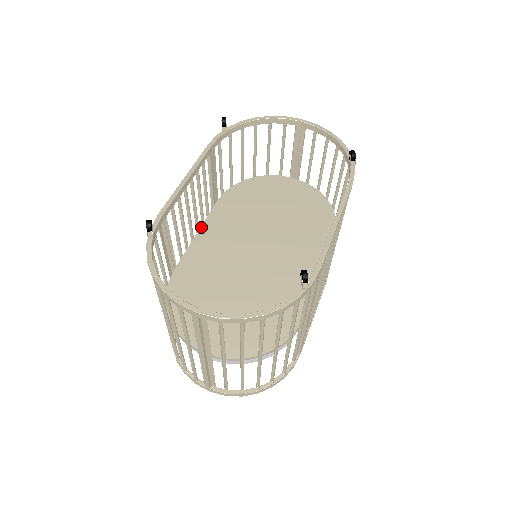
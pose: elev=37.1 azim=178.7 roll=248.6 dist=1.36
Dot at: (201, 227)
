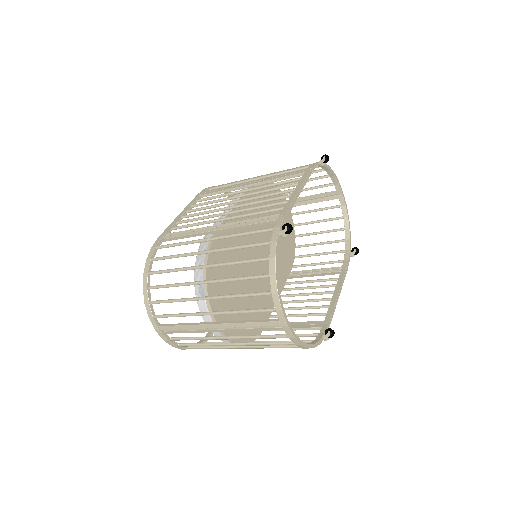
Dot at: (240, 202)
